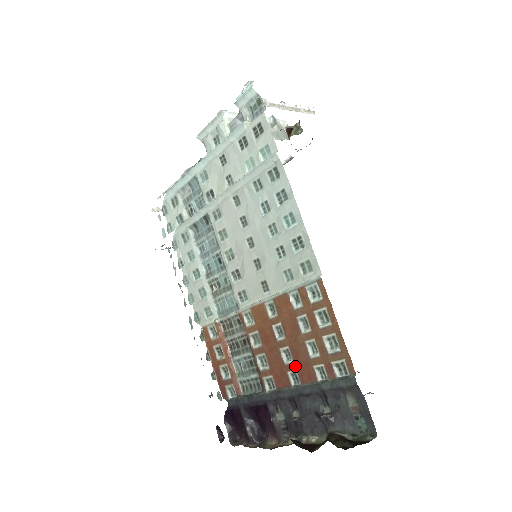
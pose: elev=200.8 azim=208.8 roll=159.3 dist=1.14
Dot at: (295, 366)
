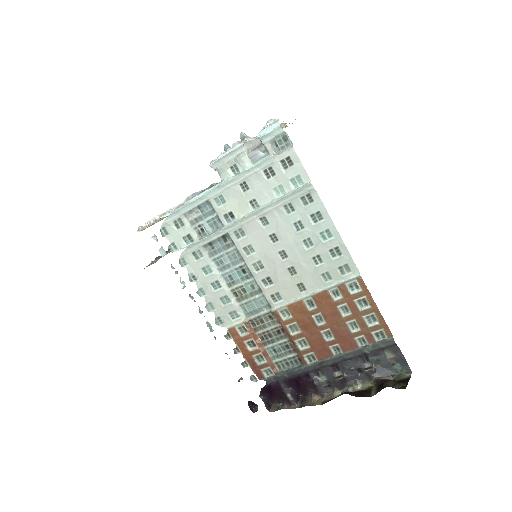
Dot at: (337, 341)
